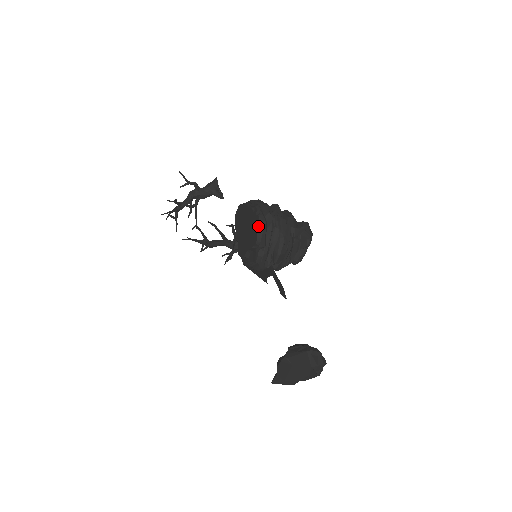
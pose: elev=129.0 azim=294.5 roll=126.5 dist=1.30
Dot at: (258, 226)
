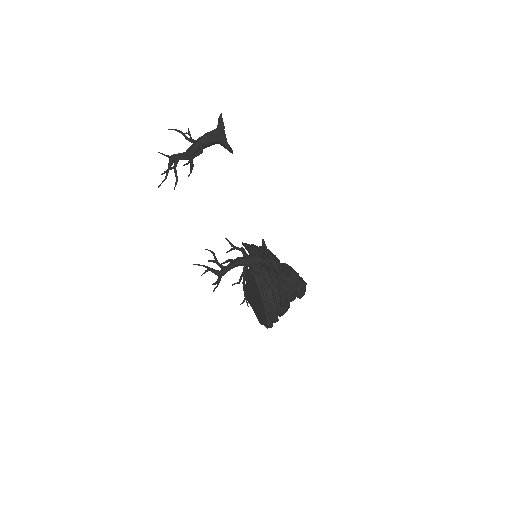
Dot at: (266, 327)
